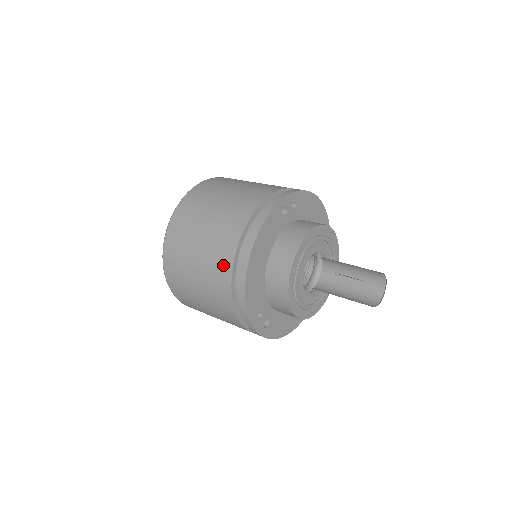
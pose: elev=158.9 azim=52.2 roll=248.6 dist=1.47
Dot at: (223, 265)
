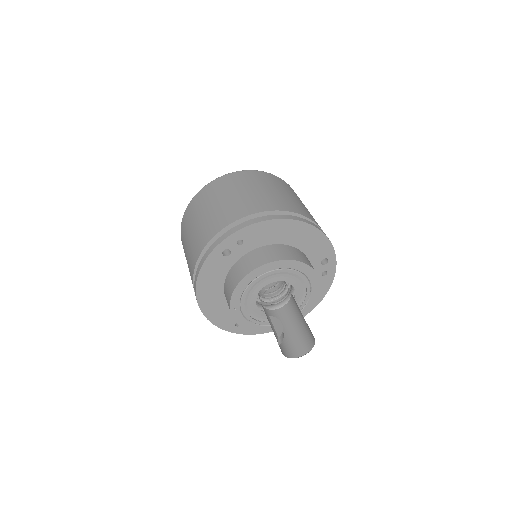
Dot at: occluded
